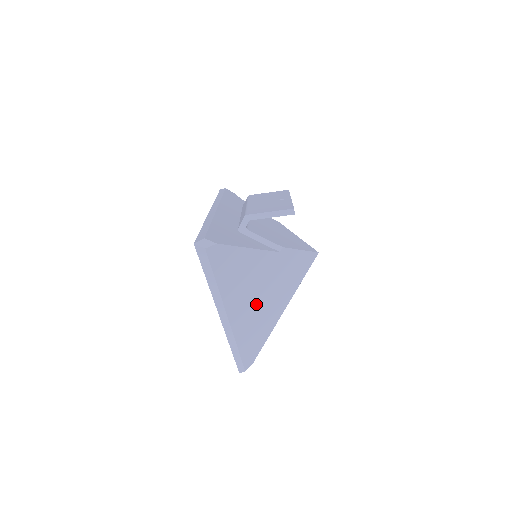
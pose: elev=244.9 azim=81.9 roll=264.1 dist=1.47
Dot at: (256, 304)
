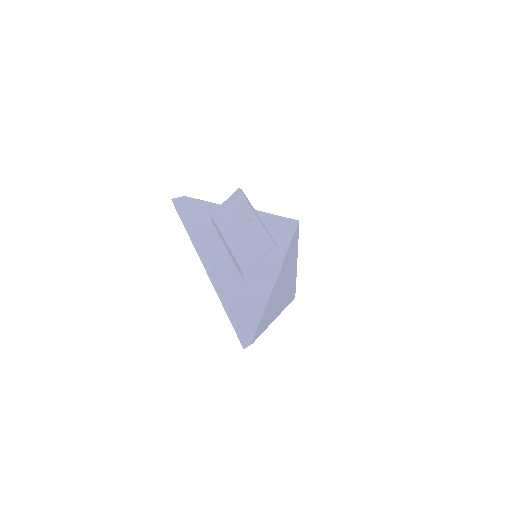
Dot at: (284, 290)
